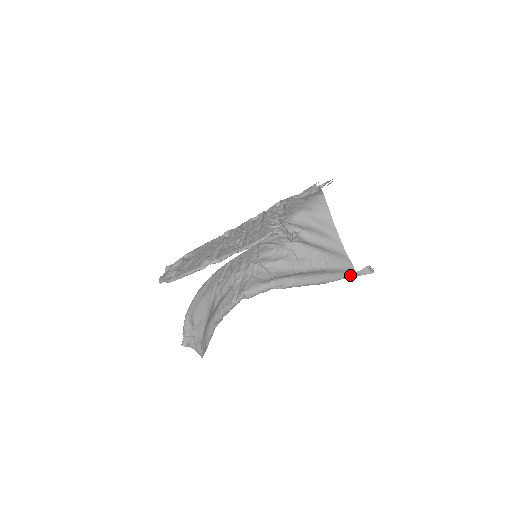
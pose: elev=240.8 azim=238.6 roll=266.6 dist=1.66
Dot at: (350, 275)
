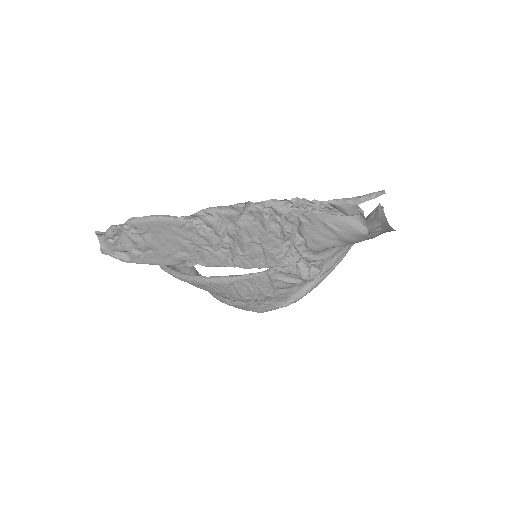
Dot at: occluded
